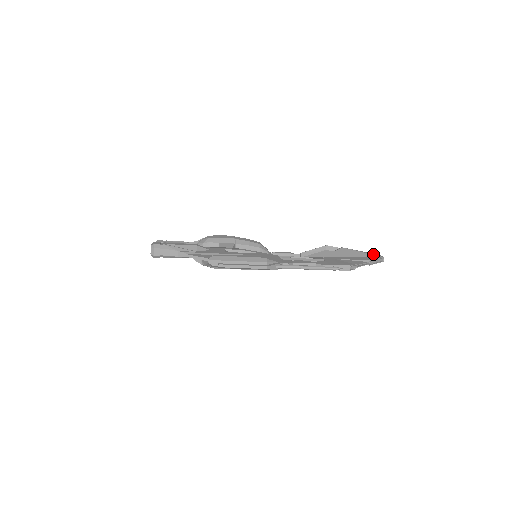
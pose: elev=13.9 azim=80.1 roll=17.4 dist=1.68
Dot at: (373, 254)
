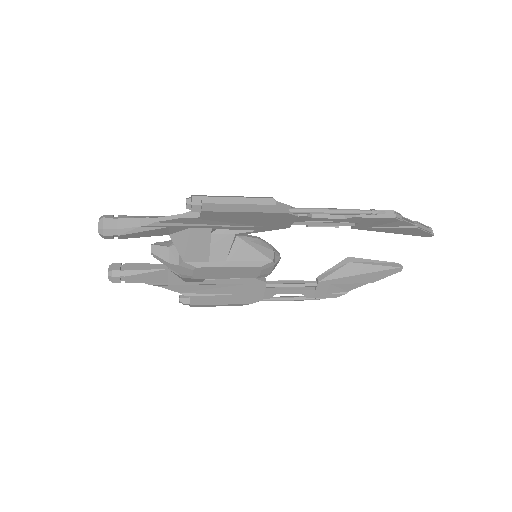
Dot at: occluded
